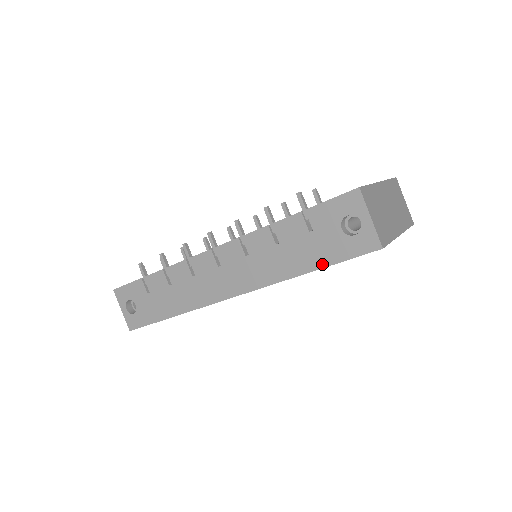
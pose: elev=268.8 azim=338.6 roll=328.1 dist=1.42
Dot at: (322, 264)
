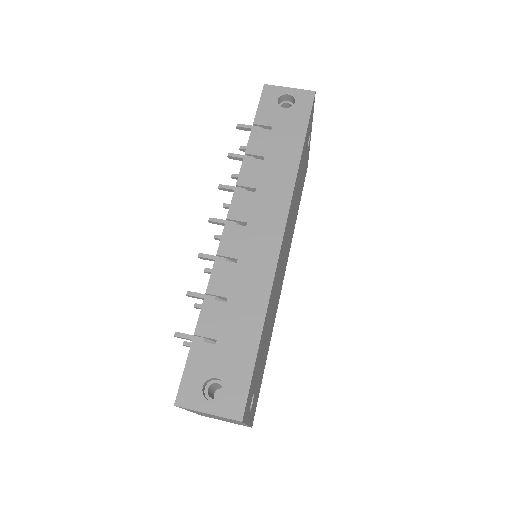
Dot at: (302, 134)
